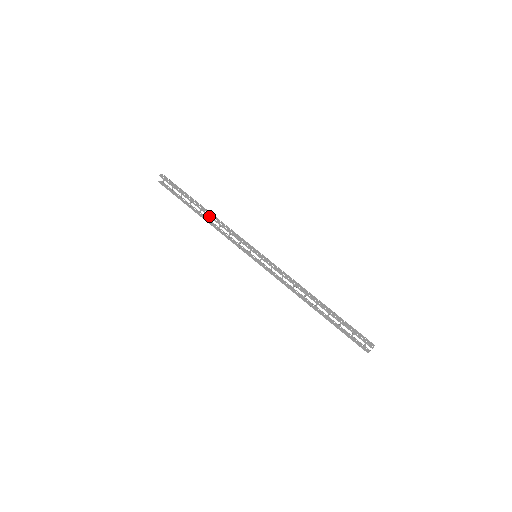
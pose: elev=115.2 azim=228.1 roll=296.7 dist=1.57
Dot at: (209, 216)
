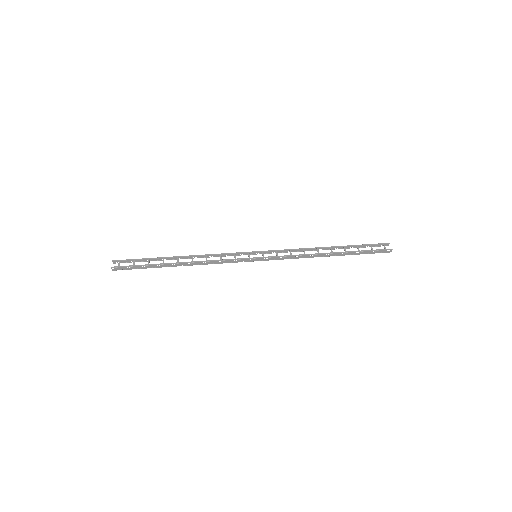
Dot at: (190, 256)
